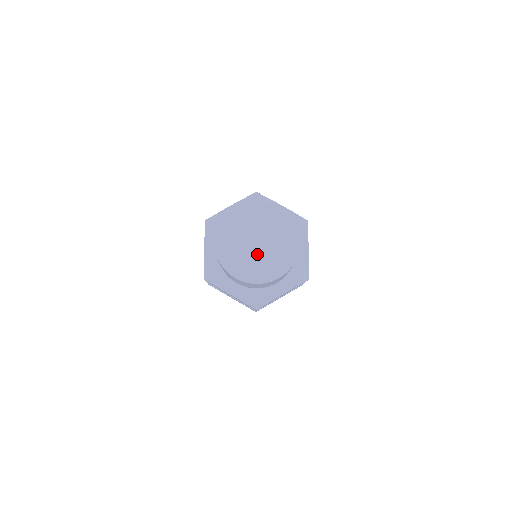
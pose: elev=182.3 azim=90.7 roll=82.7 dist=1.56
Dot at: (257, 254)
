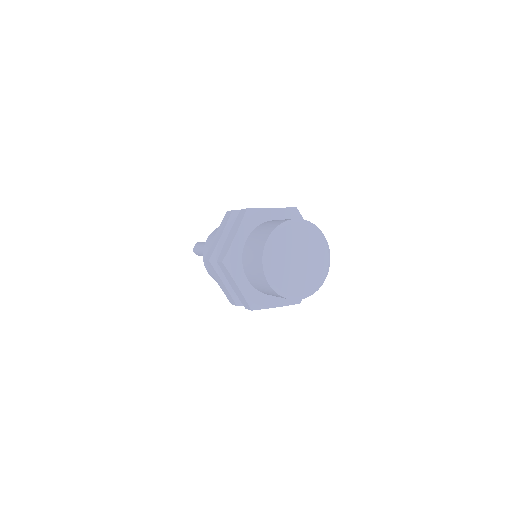
Dot at: (294, 271)
